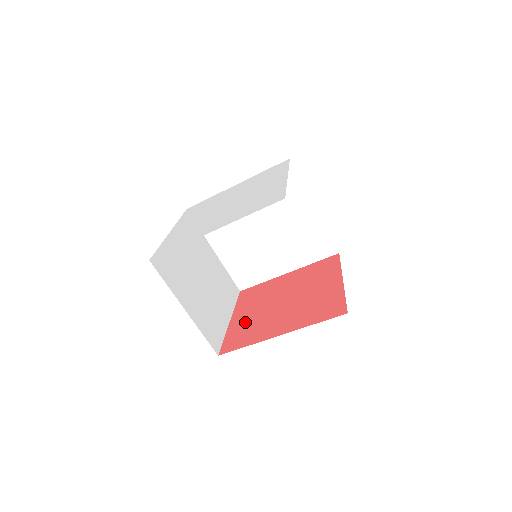
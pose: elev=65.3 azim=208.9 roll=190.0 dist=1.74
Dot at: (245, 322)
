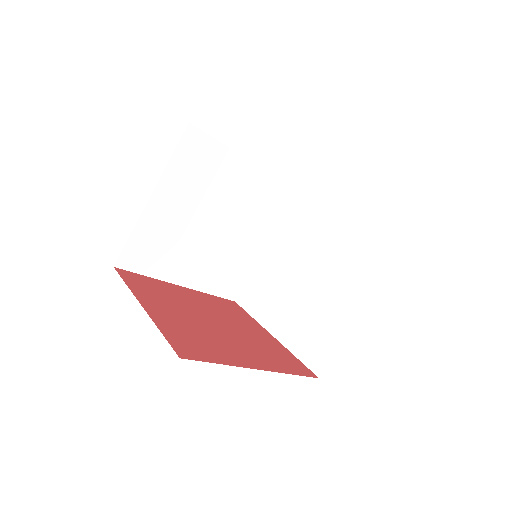
Dot at: (180, 323)
